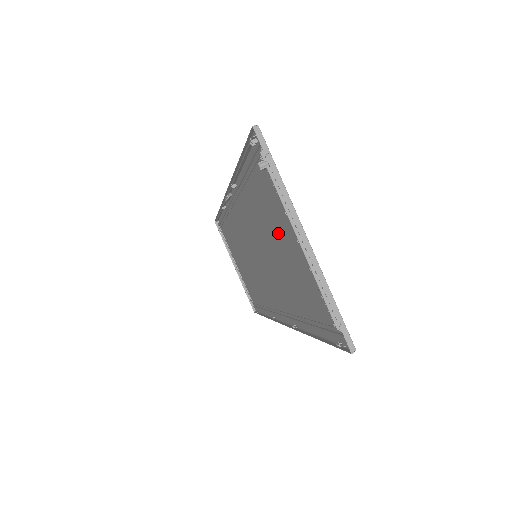
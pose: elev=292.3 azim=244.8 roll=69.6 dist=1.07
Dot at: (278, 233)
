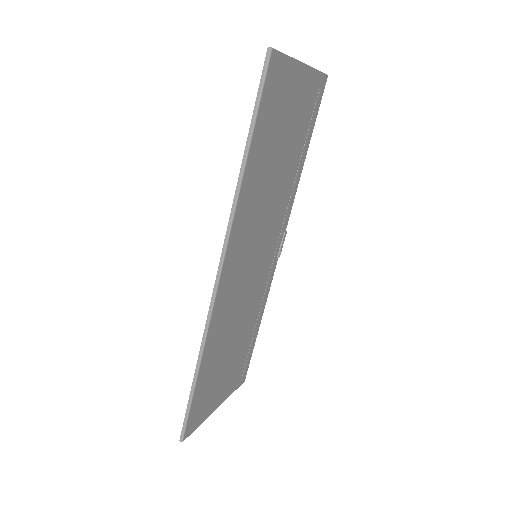
Dot at: (291, 129)
